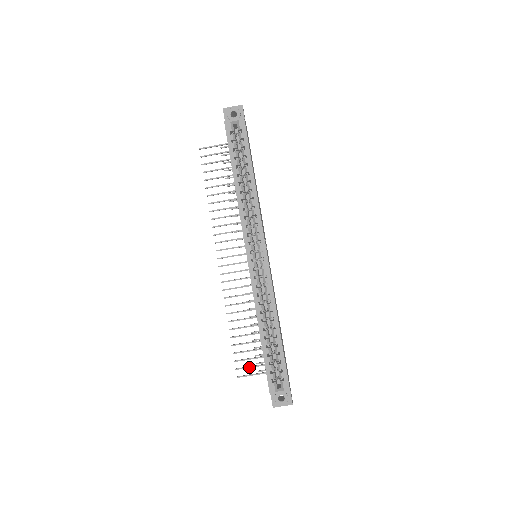
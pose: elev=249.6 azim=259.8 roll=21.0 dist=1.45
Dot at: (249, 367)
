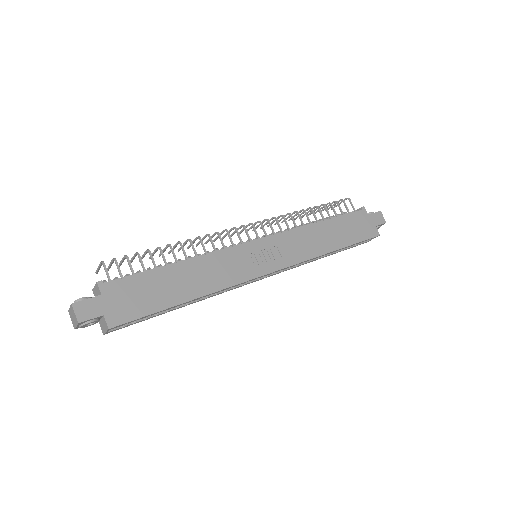
Dot at: occluded
